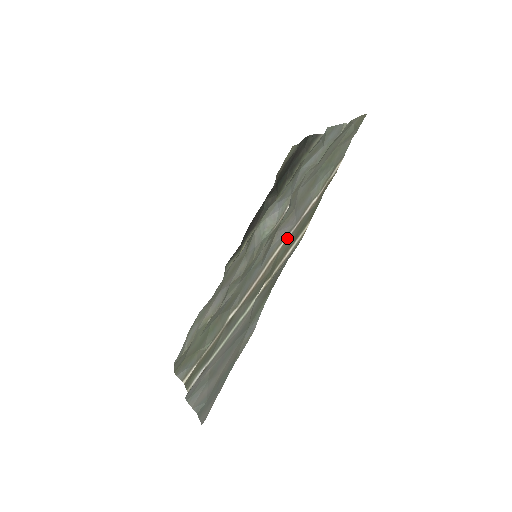
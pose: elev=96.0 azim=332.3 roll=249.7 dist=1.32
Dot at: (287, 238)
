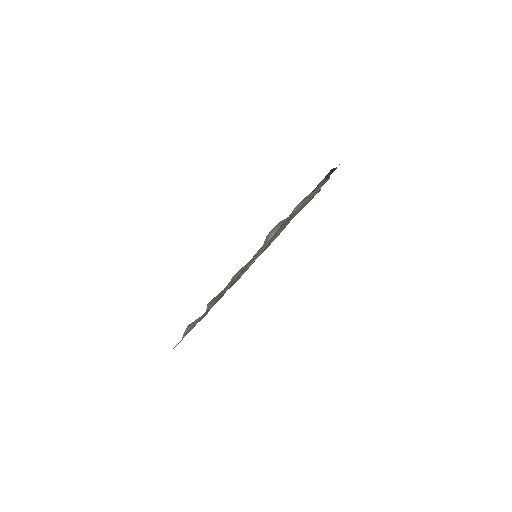
Dot at: occluded
